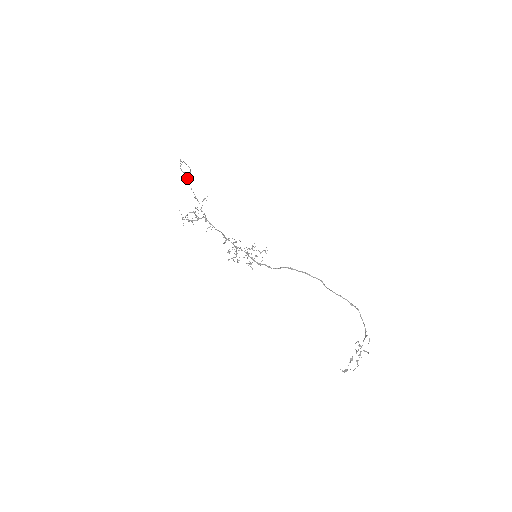
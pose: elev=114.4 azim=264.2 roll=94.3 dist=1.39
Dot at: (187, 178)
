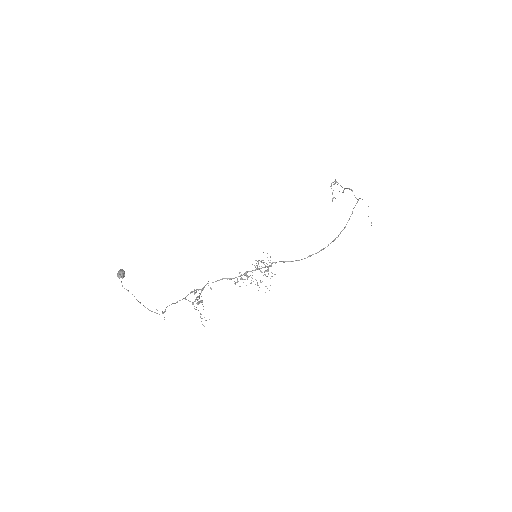
Dot at: occluded
